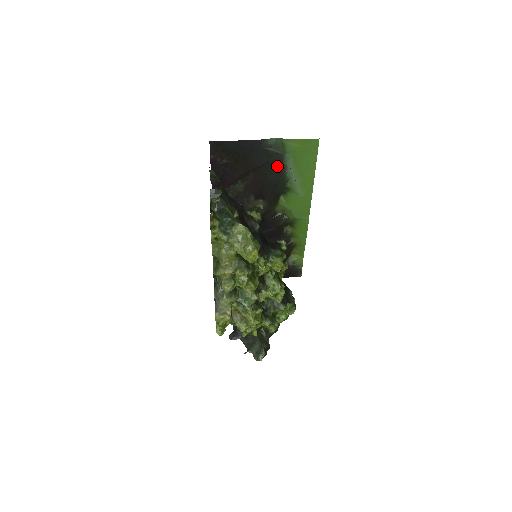
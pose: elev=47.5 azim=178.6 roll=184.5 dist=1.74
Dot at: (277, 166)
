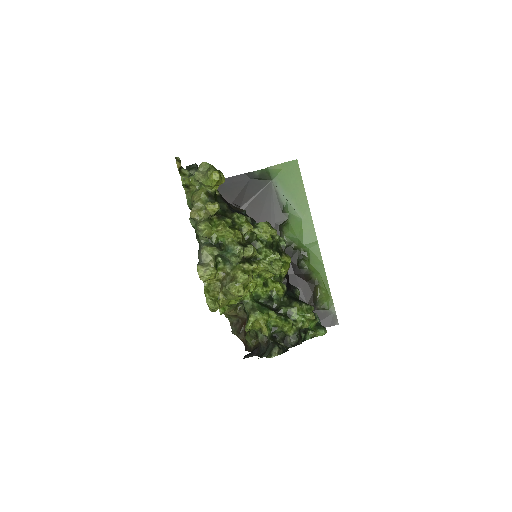
Dot at: (269, 193)
